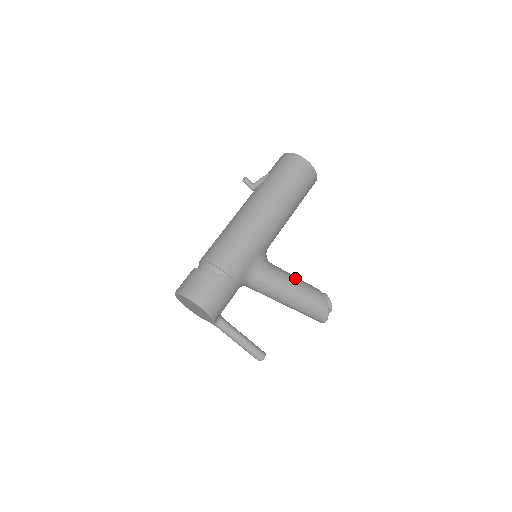
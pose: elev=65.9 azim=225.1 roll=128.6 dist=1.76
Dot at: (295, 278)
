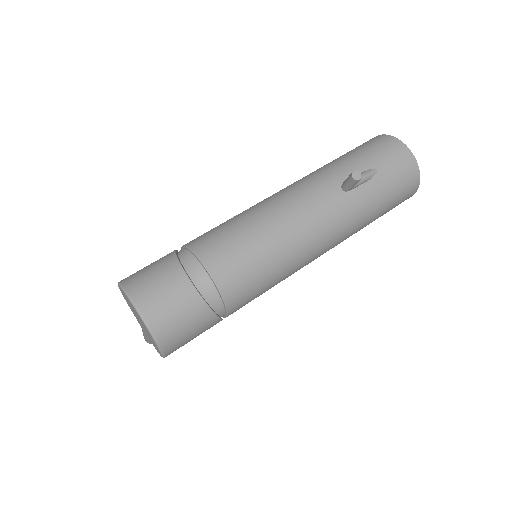
Dot at: occluded
